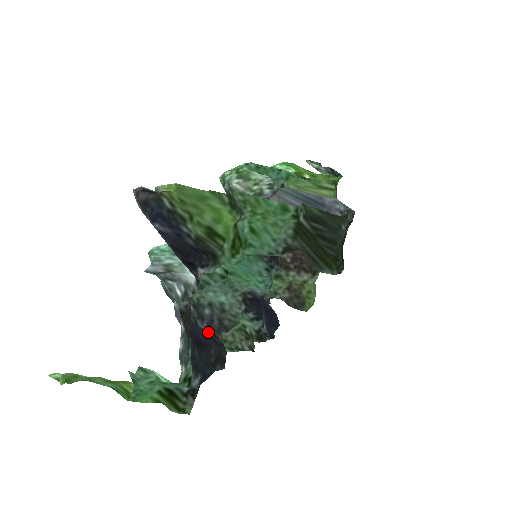
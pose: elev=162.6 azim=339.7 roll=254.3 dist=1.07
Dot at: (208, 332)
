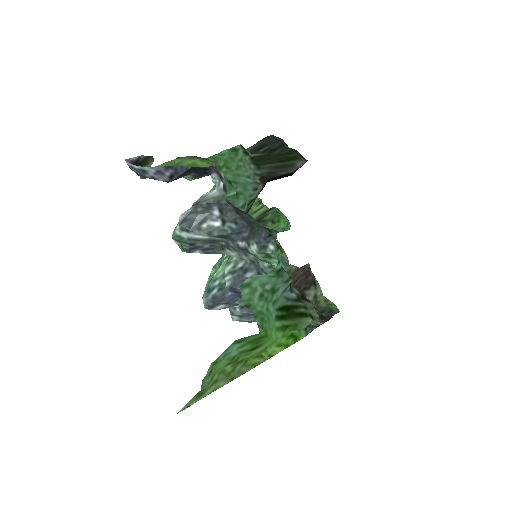
Dot at: occluded
